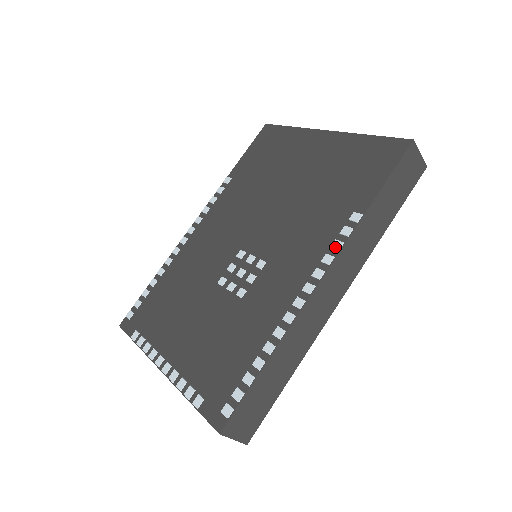
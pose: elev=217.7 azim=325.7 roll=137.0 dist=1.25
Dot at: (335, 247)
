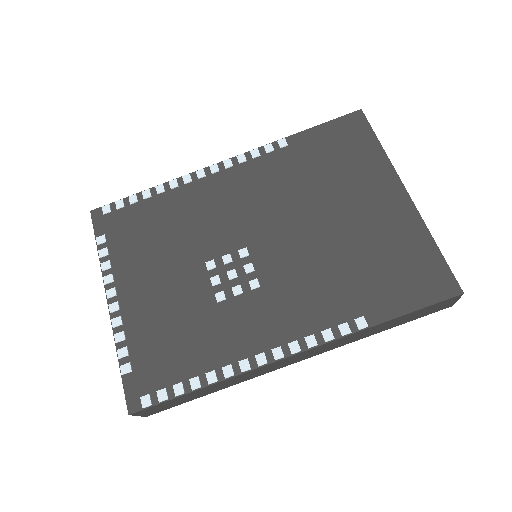
Dot at: (325, 336)
